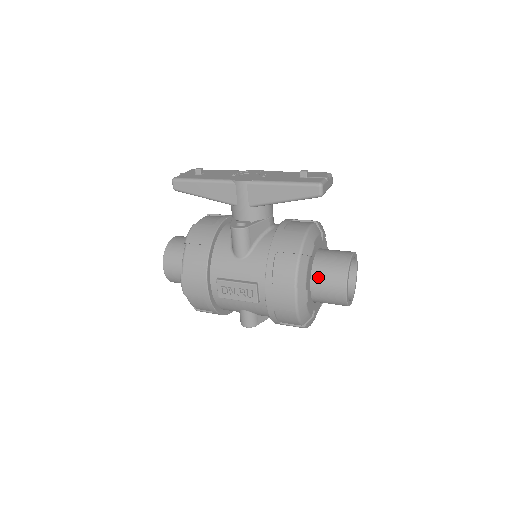
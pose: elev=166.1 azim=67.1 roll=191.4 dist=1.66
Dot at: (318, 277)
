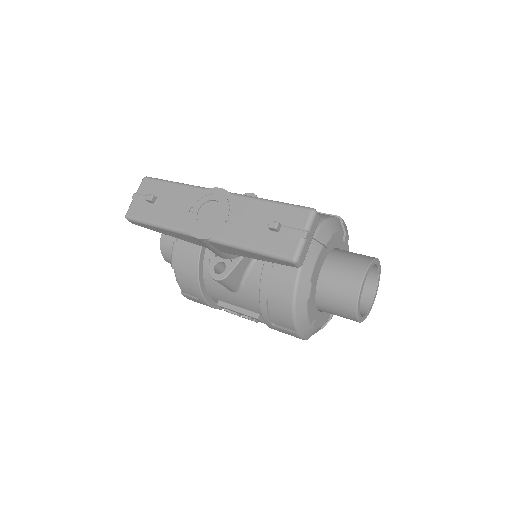
Dot at: (324, 306)
